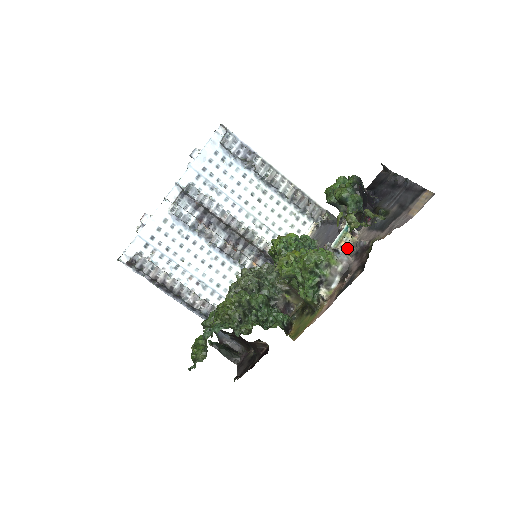
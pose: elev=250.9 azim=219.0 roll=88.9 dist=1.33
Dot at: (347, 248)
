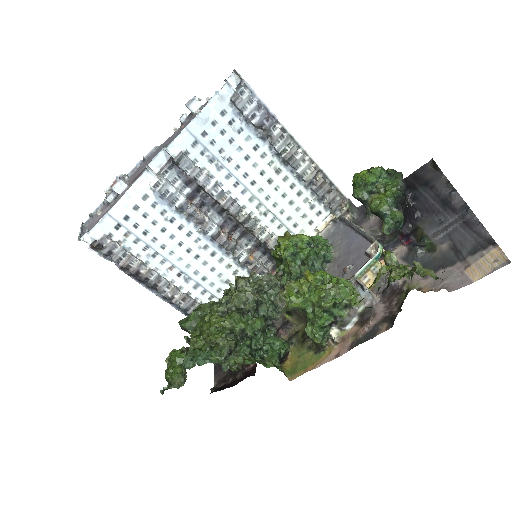
Dot at: (372, 278)
